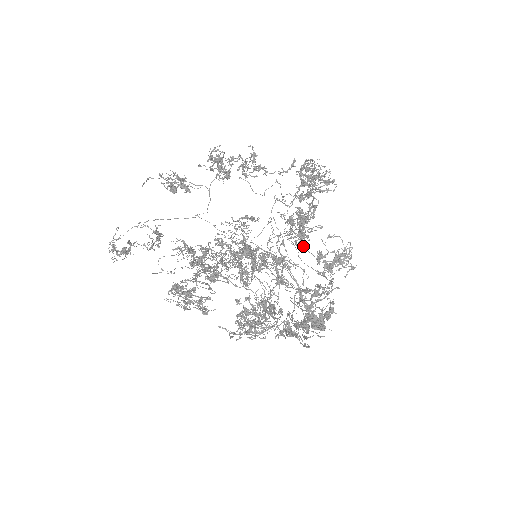
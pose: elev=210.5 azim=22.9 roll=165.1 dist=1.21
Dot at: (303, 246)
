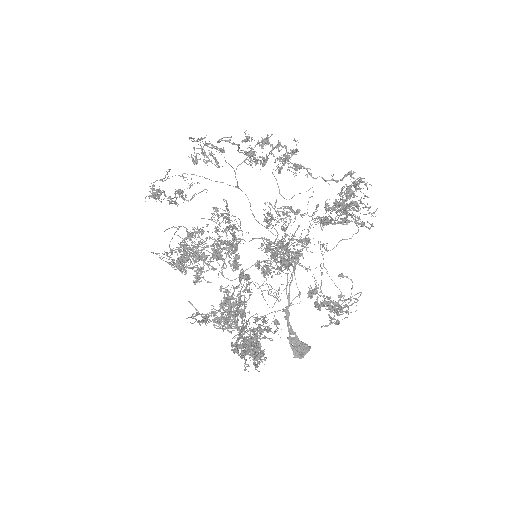
Dot at: (321, 268)
